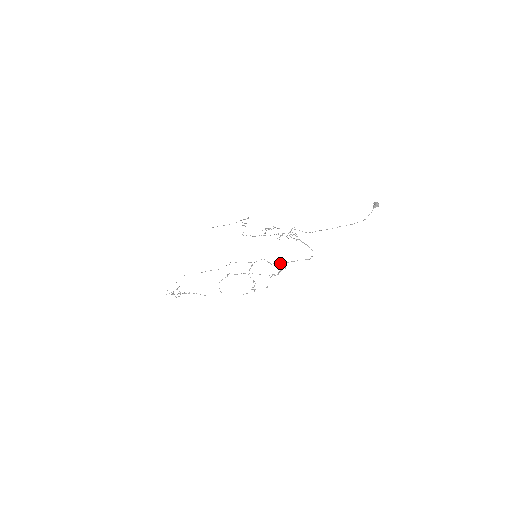
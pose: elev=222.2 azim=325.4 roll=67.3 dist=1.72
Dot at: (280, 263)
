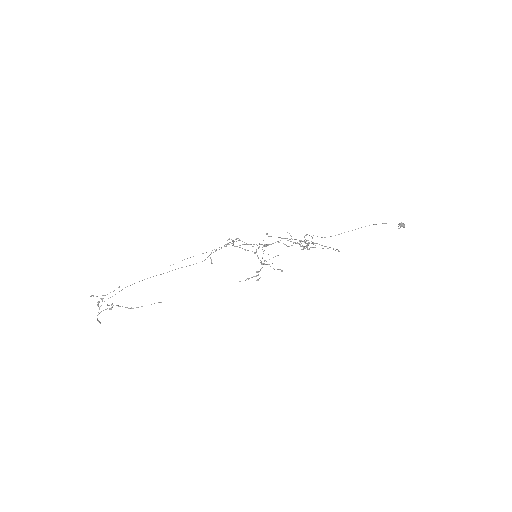
Dot at: (302, 245)
